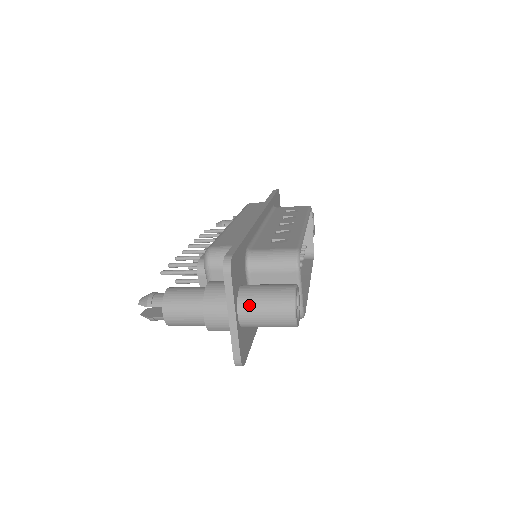
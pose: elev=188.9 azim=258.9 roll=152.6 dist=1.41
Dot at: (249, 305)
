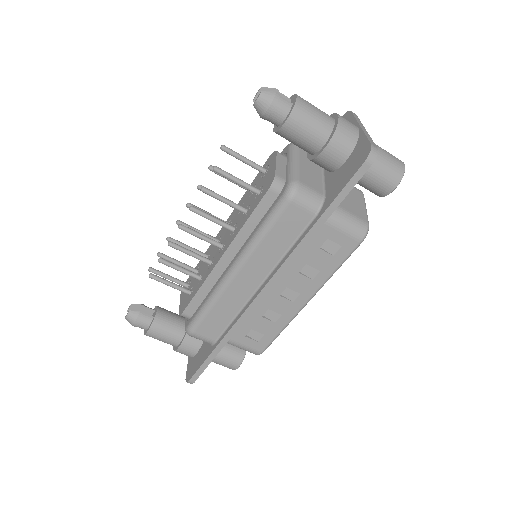
Dot at: occluded
